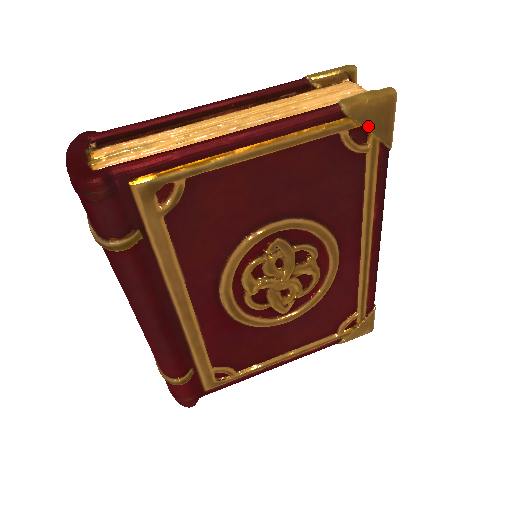
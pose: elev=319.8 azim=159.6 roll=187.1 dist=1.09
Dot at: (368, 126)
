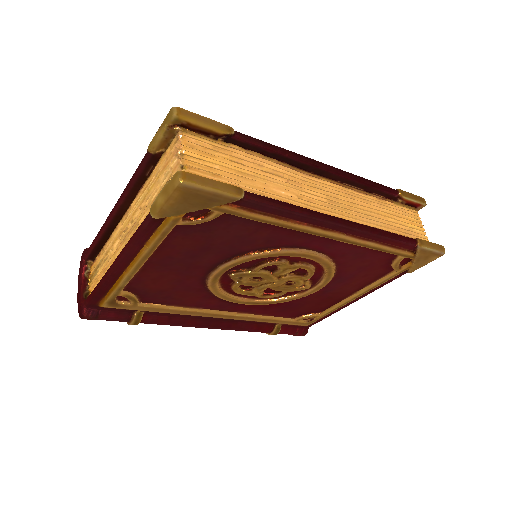
Dot at: (190, 211)
